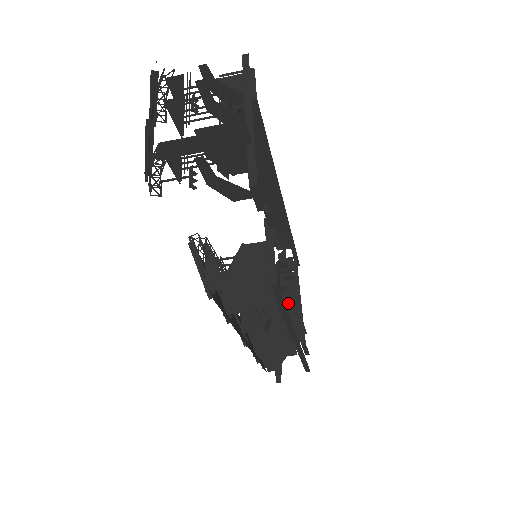
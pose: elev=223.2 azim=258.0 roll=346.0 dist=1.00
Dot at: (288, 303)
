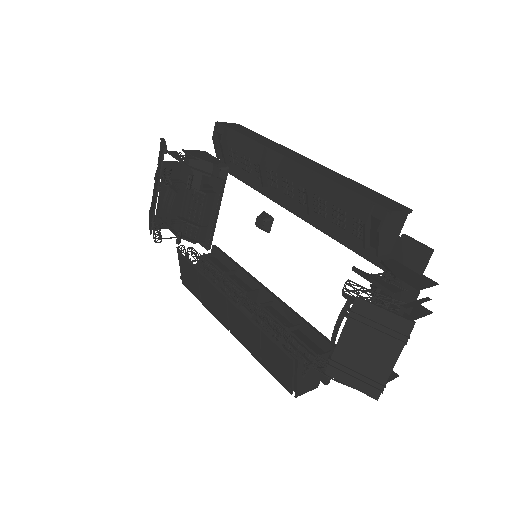
Dot at: (203, 207)
